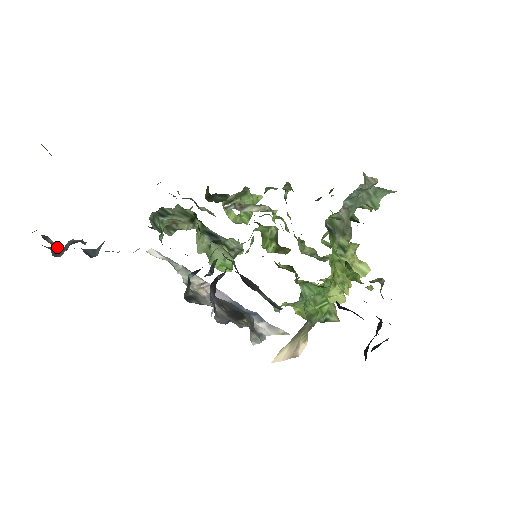
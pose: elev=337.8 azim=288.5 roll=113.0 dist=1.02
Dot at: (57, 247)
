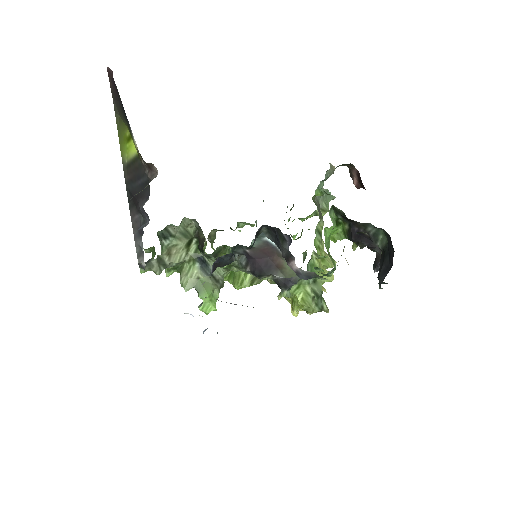
Dot at: (151, 169)
